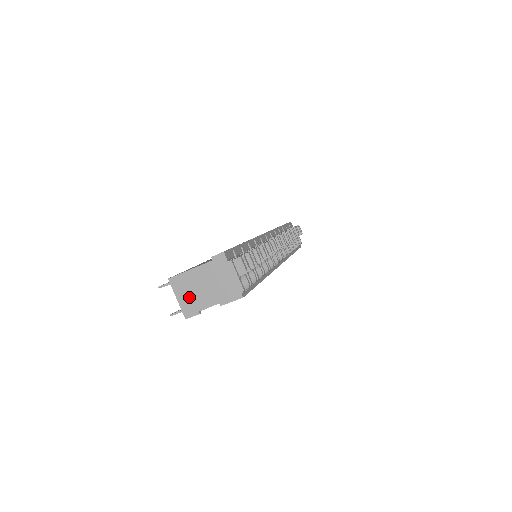
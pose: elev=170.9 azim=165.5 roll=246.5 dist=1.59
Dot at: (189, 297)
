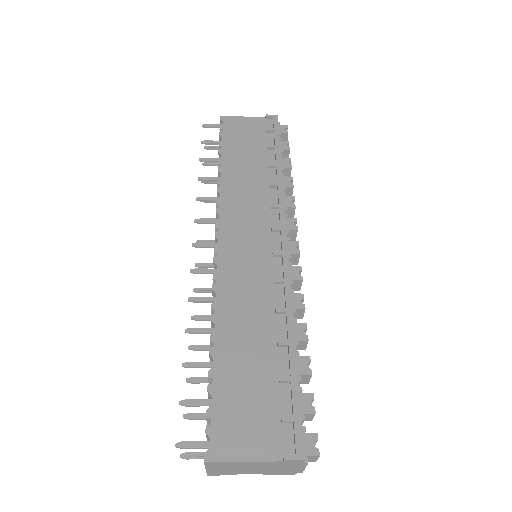
Dot at: (225, 470)
